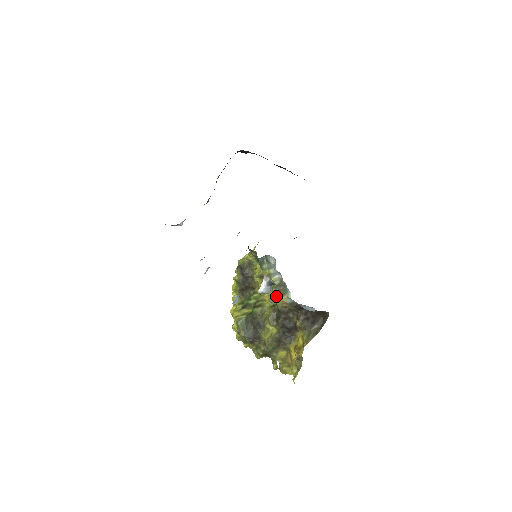
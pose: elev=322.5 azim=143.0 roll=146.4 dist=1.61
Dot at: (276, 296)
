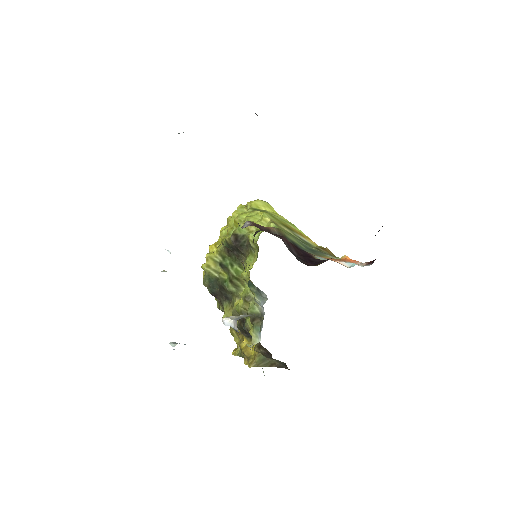
Dot at: occluded
